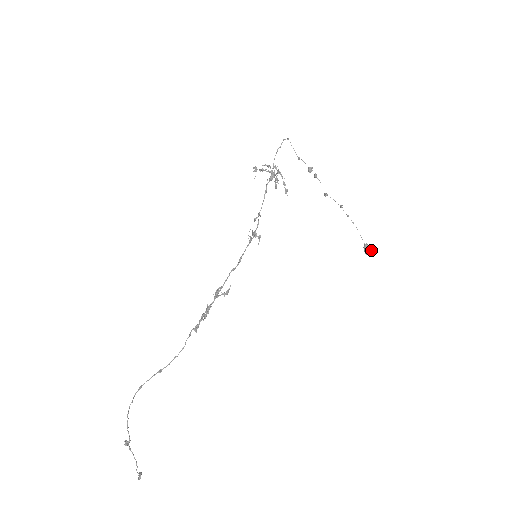
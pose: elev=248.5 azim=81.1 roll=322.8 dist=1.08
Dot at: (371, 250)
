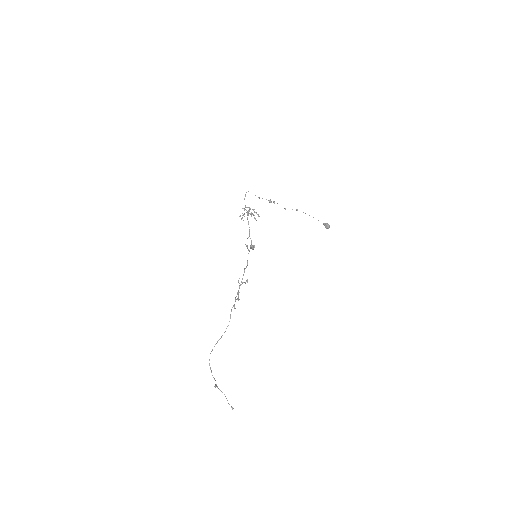
Dot at: (328, 224)
